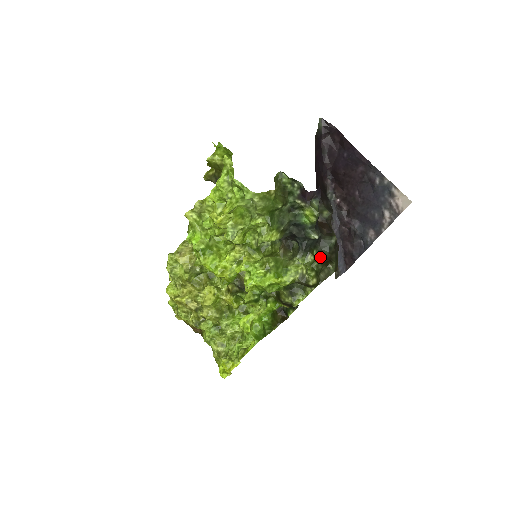
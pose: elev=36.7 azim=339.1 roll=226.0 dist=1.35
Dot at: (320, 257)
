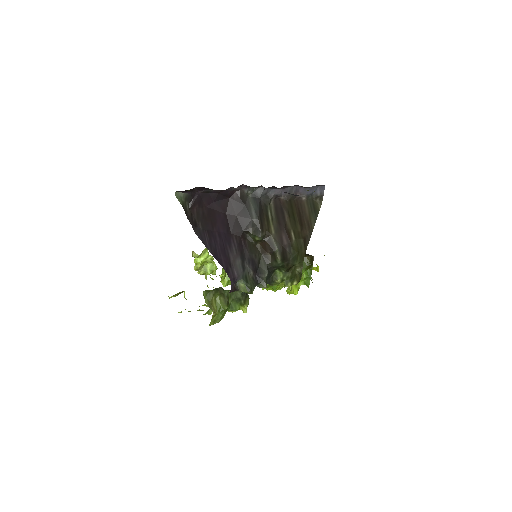
Dot at: (283, 272)
